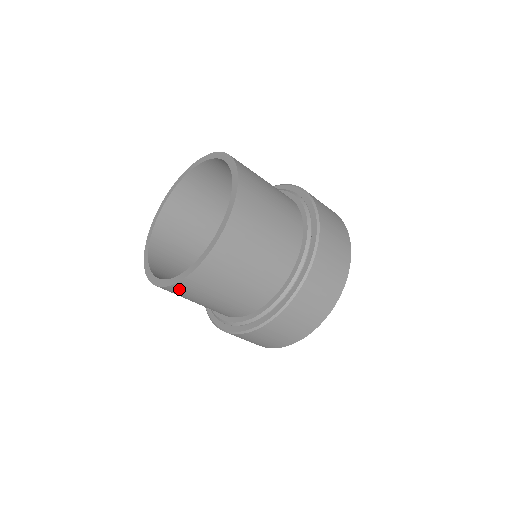
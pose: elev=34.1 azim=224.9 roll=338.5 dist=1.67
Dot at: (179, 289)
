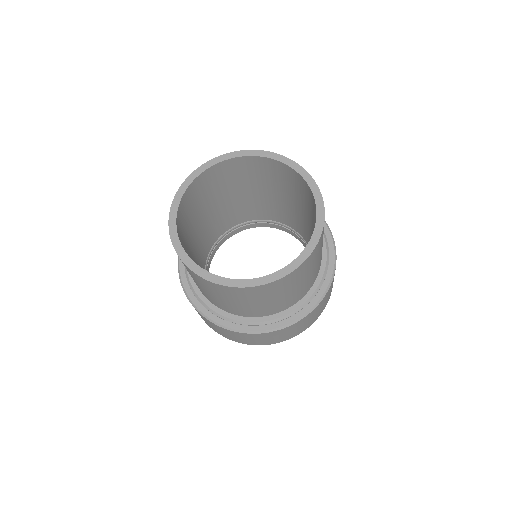
Dot at: (197, 277)
